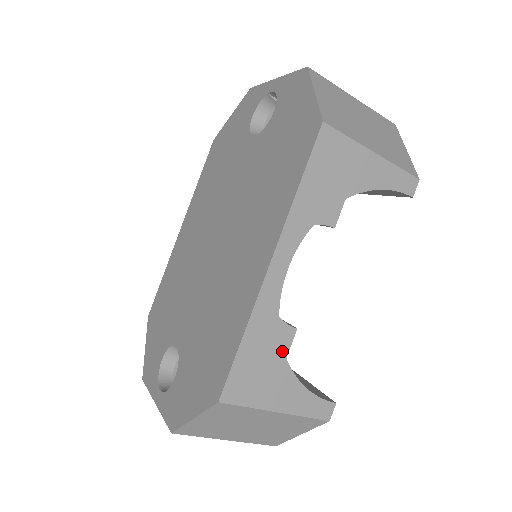
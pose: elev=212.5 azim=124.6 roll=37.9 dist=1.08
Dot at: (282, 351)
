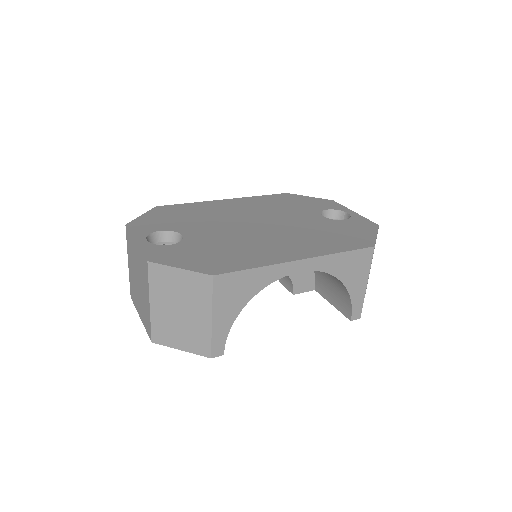
Dot at: (252, 297)
